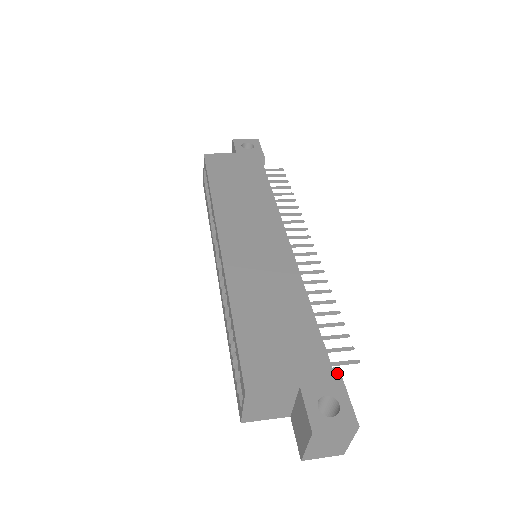
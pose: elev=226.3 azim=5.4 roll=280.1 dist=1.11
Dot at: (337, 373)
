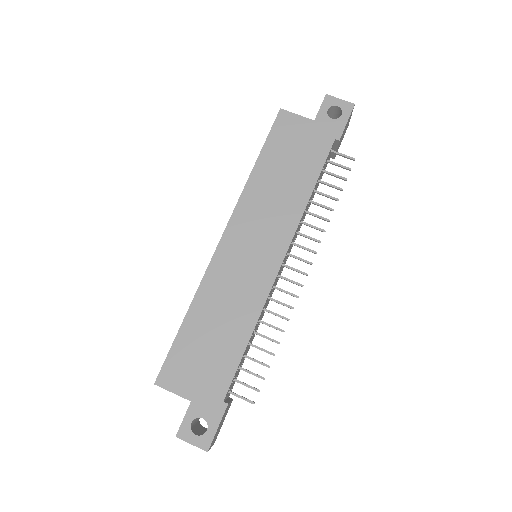
Dot at: (223, 408)
